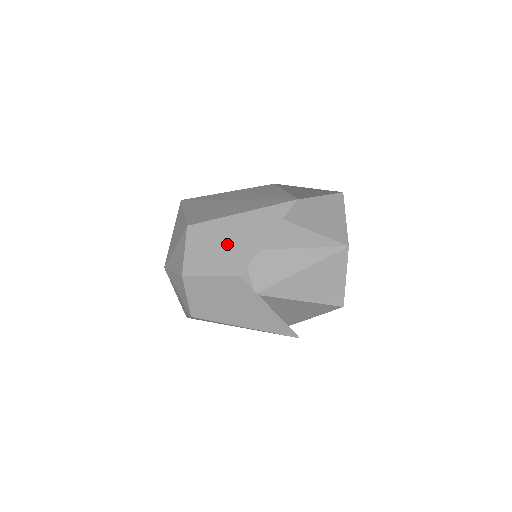
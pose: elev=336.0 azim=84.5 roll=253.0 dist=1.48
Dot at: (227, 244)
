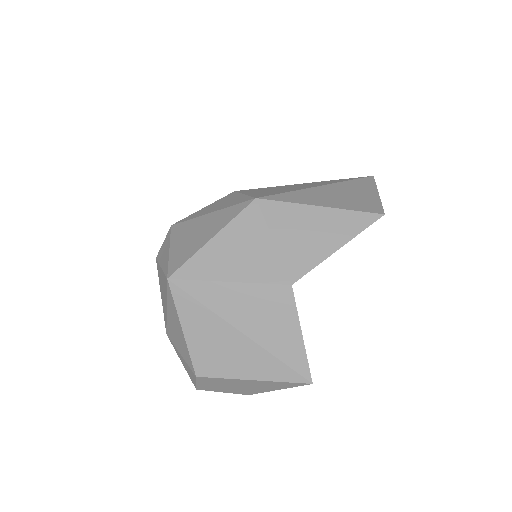
Dot at: (237, 387)
